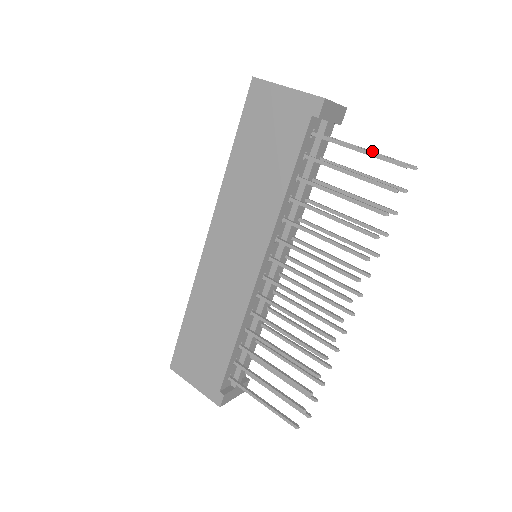
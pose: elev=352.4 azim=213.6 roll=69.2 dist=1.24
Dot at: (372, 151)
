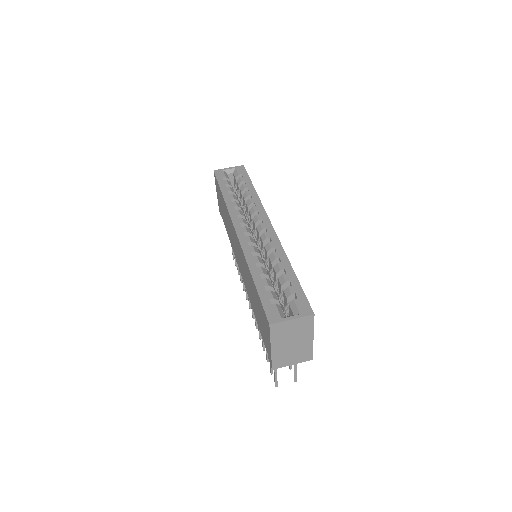
Dot at: (294, 364)
